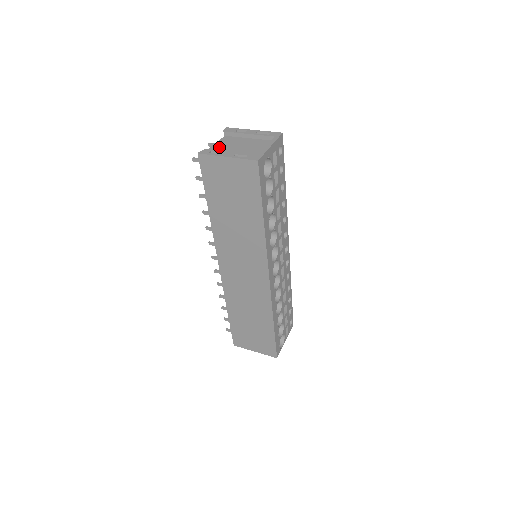
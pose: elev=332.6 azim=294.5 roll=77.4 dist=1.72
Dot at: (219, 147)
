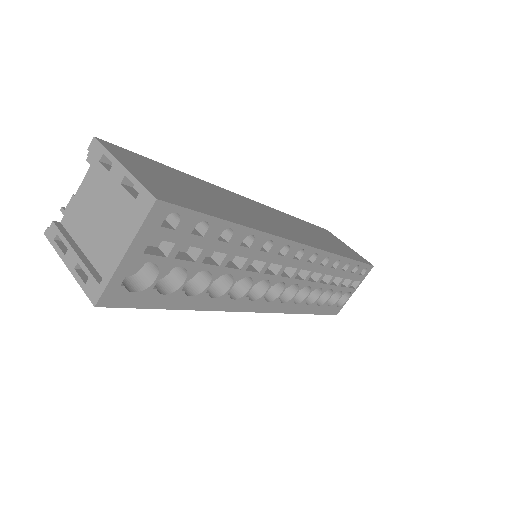
Dot at: (78, 207)
